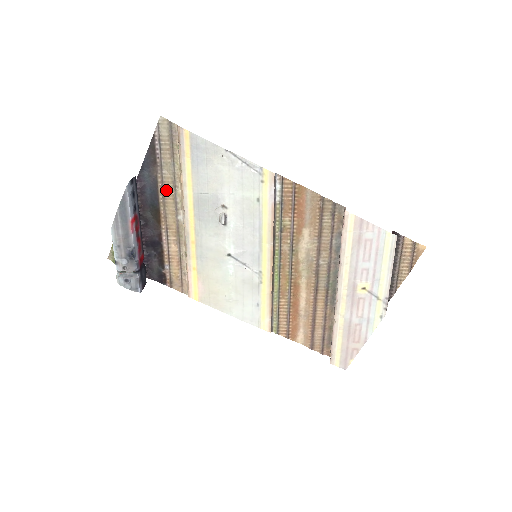
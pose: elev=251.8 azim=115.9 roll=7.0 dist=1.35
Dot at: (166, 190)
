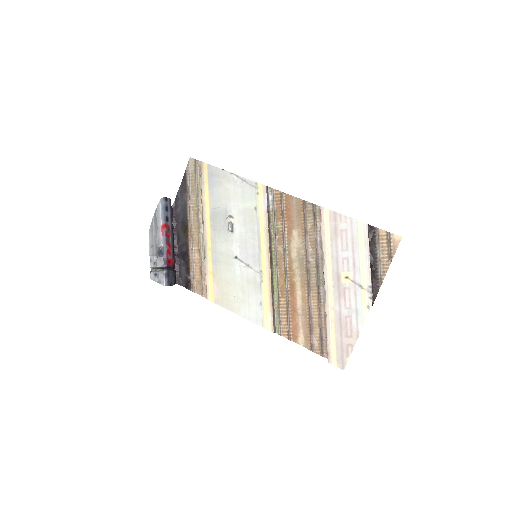
Dot at: (192, 210)
